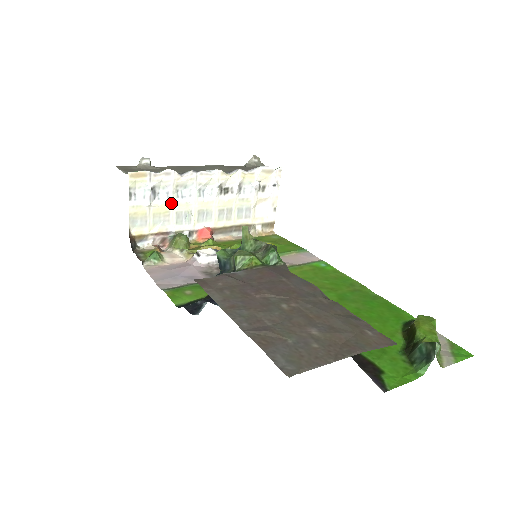
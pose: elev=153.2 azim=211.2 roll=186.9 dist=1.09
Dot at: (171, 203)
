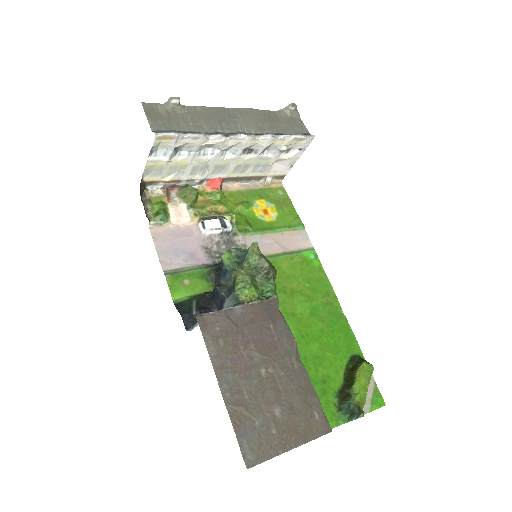
Dot at: (191, 159)
